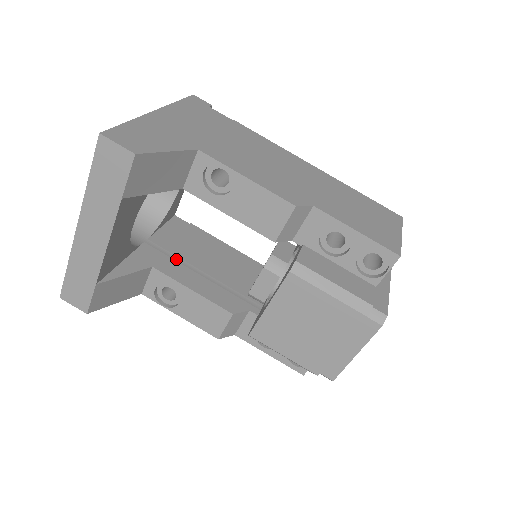
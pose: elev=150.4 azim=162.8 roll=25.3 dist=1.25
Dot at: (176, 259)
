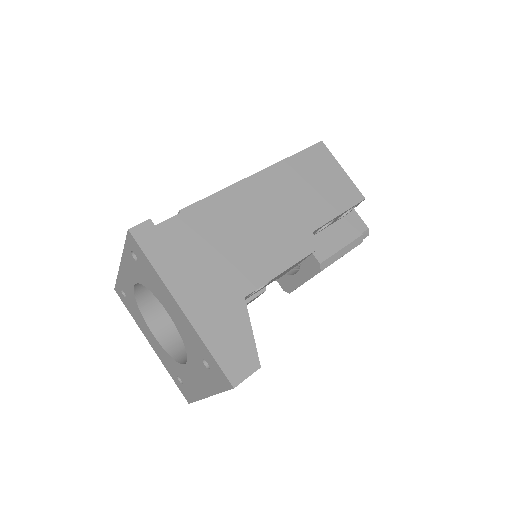
Dot at: occluded
